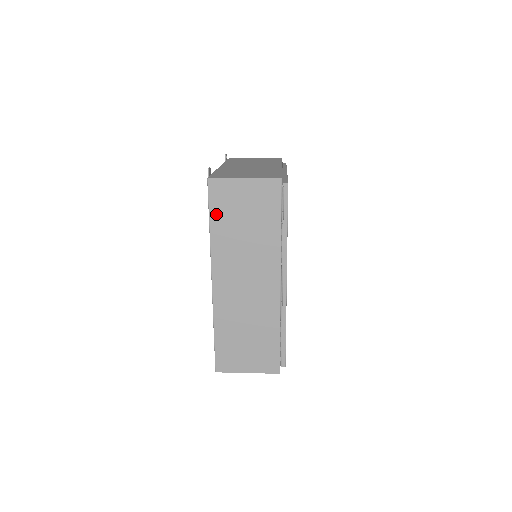
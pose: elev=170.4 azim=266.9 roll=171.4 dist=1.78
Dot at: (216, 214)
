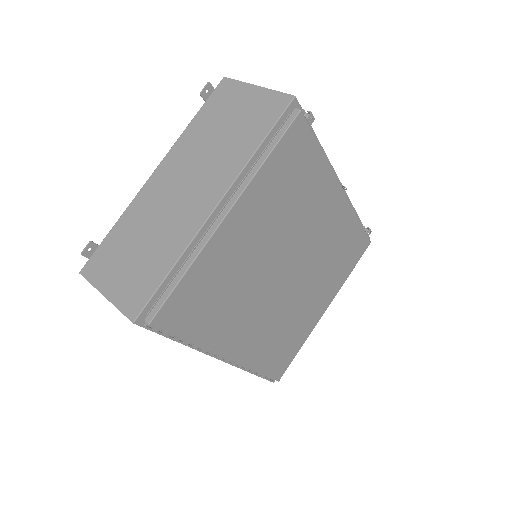
Dot at: occluded
